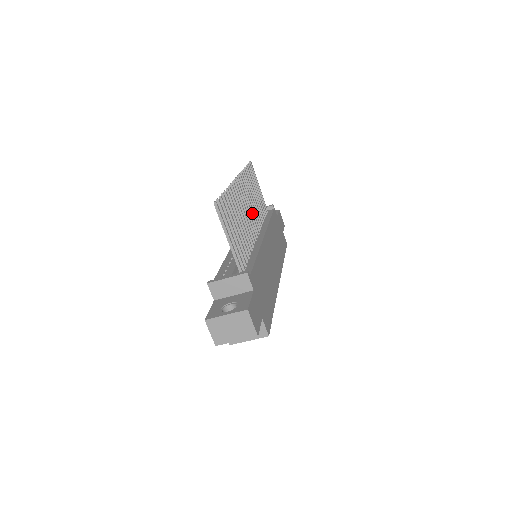
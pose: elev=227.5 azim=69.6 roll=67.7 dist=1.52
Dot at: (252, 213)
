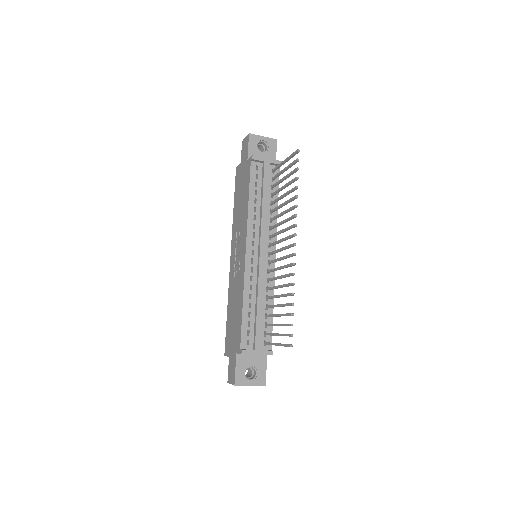
Dot at: (277, 234)
